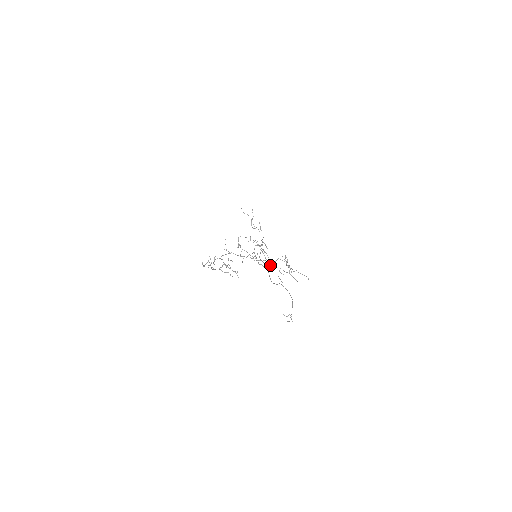
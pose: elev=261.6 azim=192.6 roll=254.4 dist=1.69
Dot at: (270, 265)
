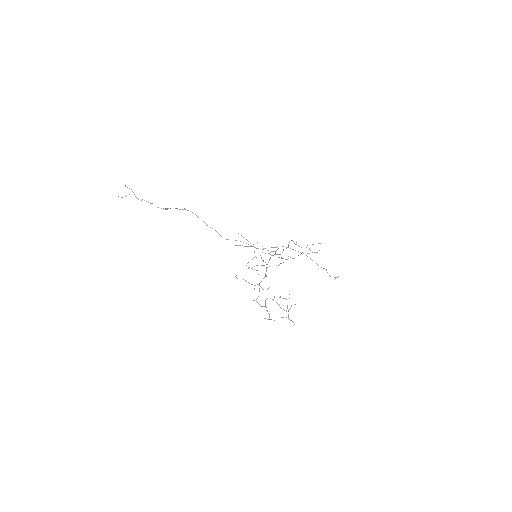
Dot at: (288, 258)
